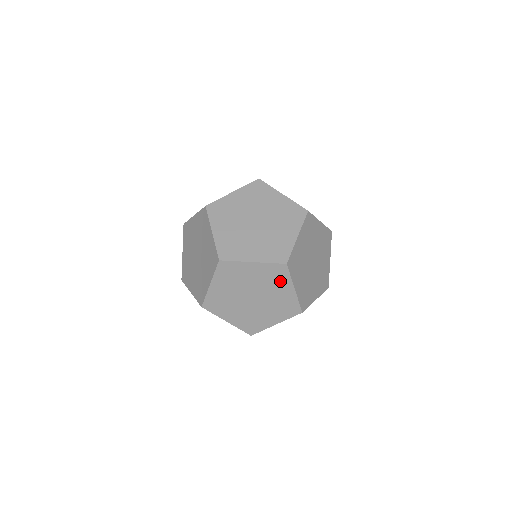
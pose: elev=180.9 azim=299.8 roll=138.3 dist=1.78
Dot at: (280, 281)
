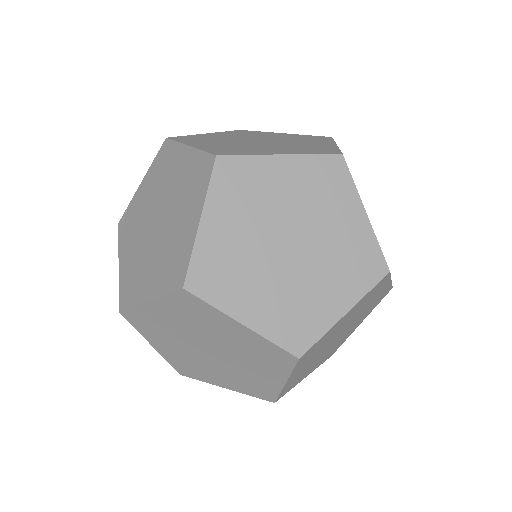
Dot at: (209, 318)
